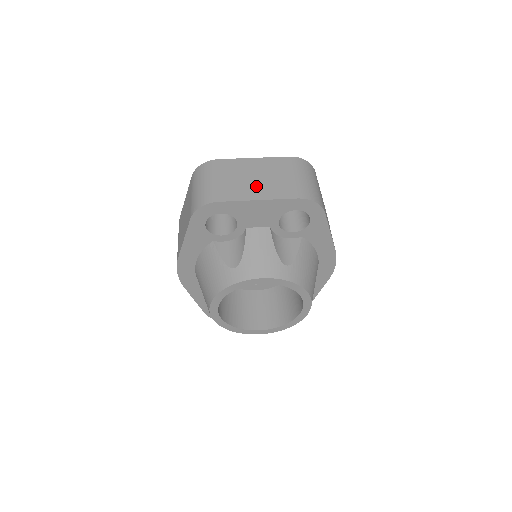
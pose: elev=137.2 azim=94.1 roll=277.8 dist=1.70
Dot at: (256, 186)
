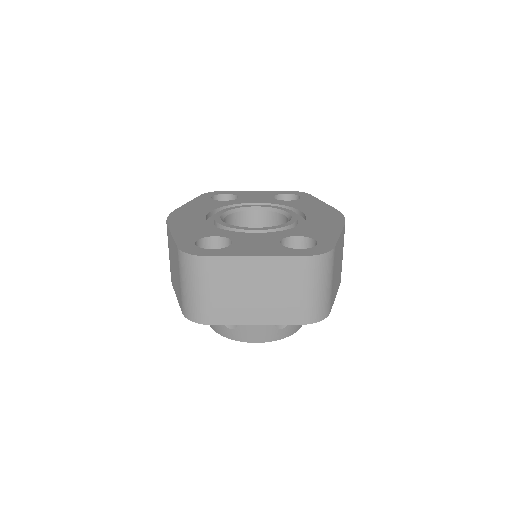
Dot at: (255, 305)
